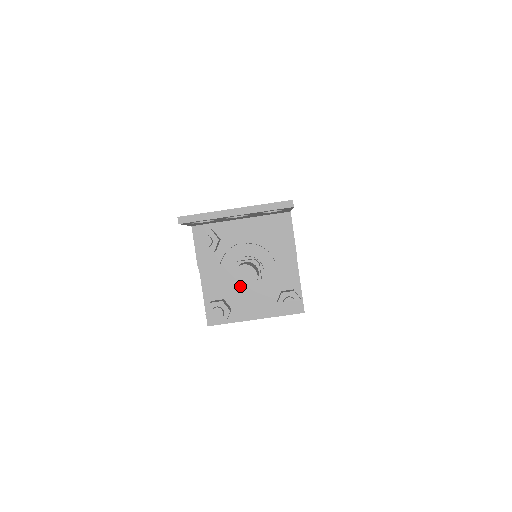
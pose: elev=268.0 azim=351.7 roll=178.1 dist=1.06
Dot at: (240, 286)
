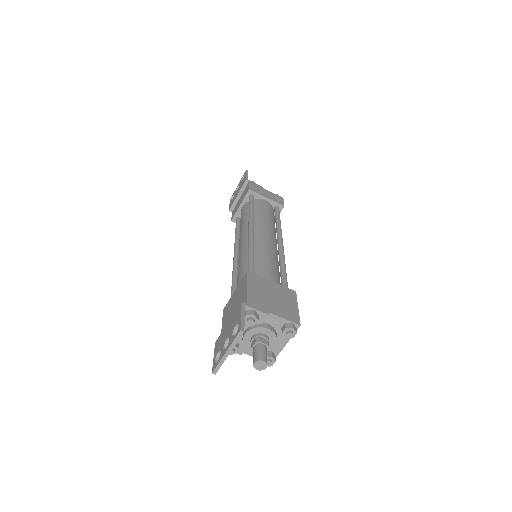
Dot at: (263, 369)
